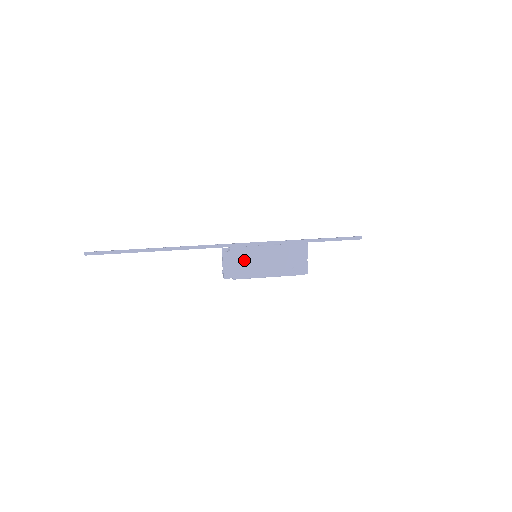
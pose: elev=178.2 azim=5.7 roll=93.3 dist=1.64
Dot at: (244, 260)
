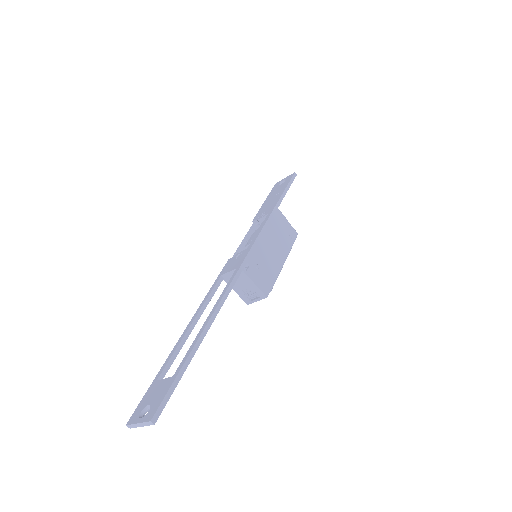
Dot at: (262, 264)
